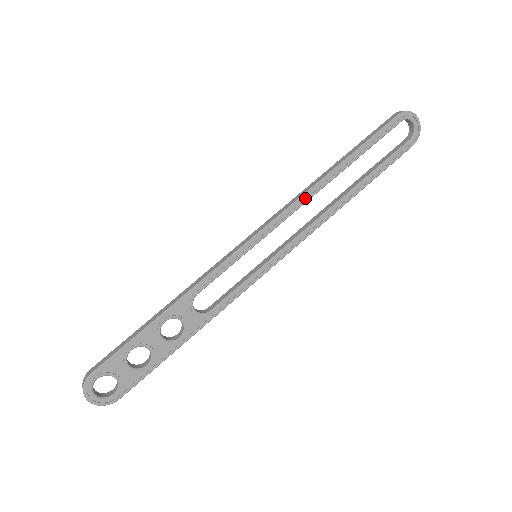
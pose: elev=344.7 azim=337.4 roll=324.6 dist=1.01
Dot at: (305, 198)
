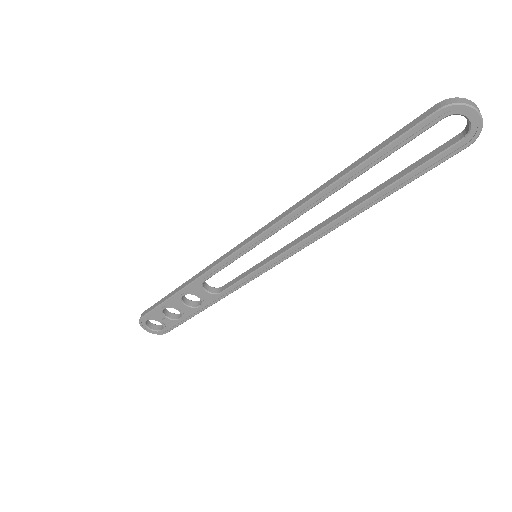
Dot at: (299, 212)
